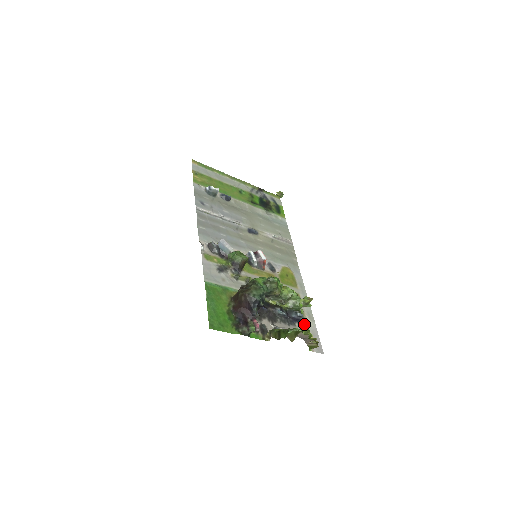
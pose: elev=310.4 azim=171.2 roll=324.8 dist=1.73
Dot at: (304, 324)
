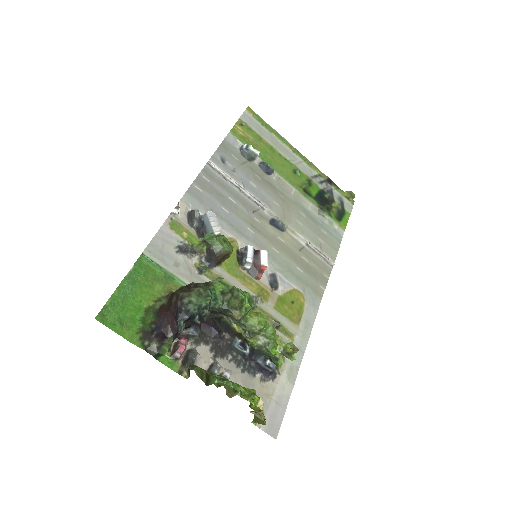
Dot at: (272, 380)
